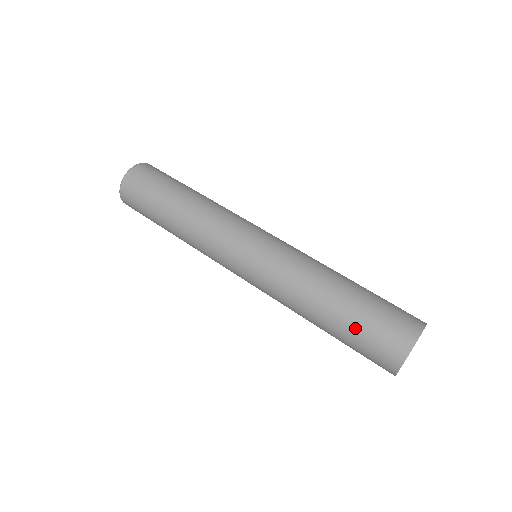
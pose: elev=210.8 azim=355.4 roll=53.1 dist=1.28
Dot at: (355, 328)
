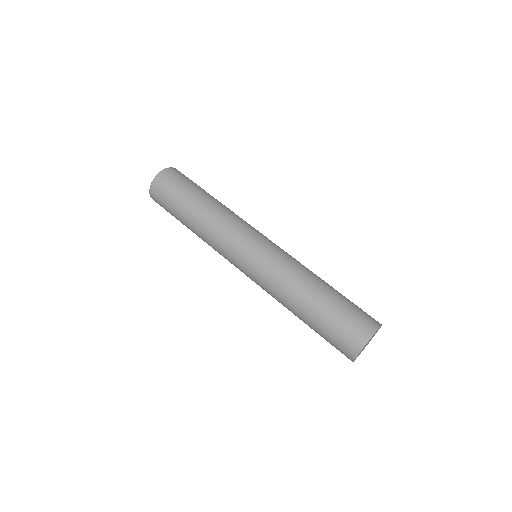
Dot at: (338, 307)
